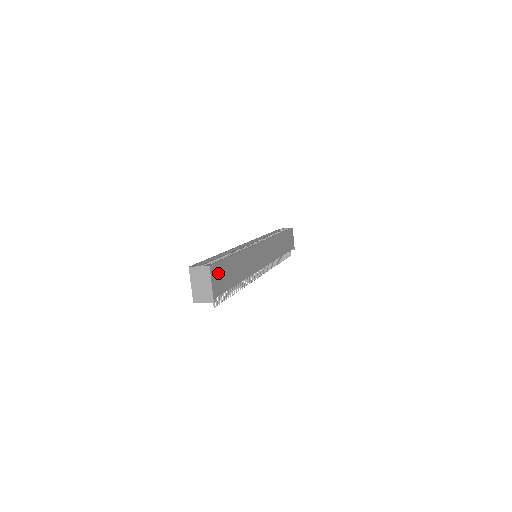
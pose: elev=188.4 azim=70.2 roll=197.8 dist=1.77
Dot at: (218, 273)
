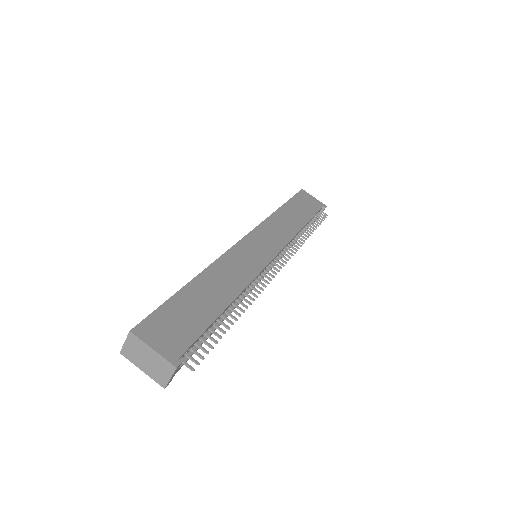
Dot at: (161, 327)
